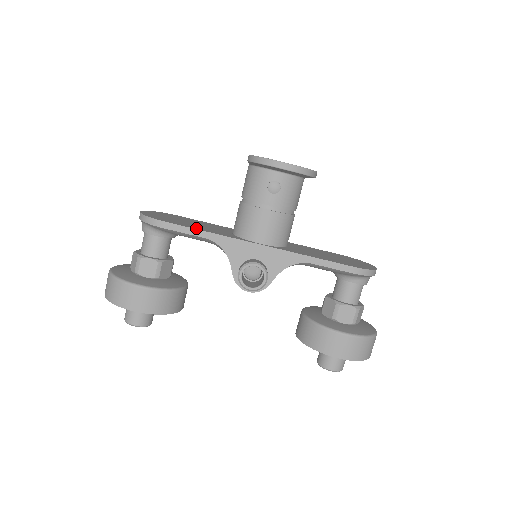
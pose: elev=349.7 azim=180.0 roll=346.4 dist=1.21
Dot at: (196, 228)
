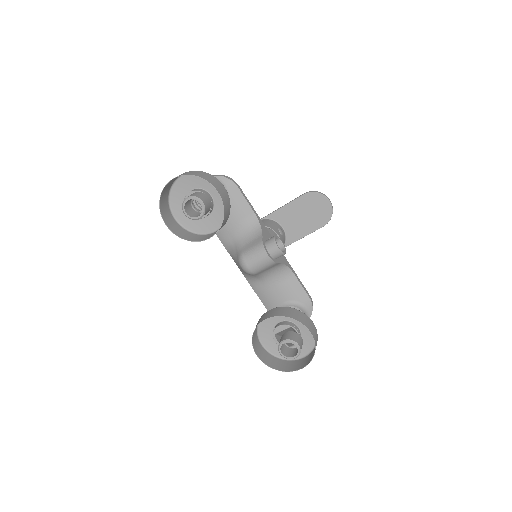
Dot at: occluded
